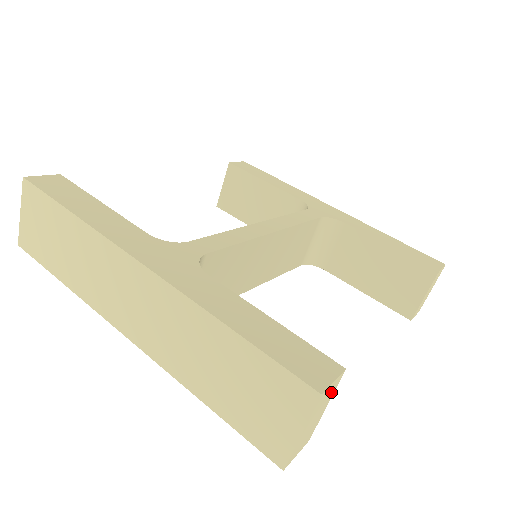
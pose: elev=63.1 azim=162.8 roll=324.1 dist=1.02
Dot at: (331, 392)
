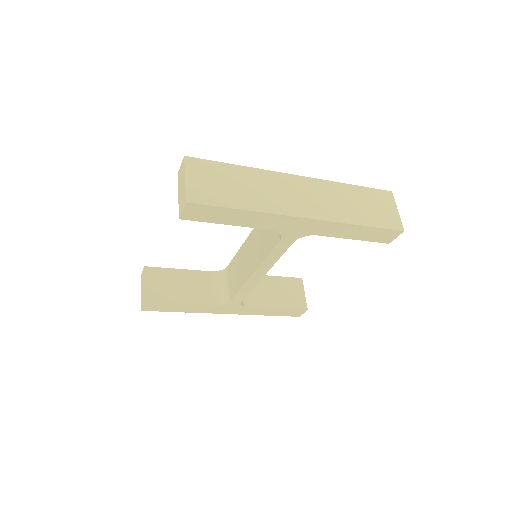
Dot at: occluded
